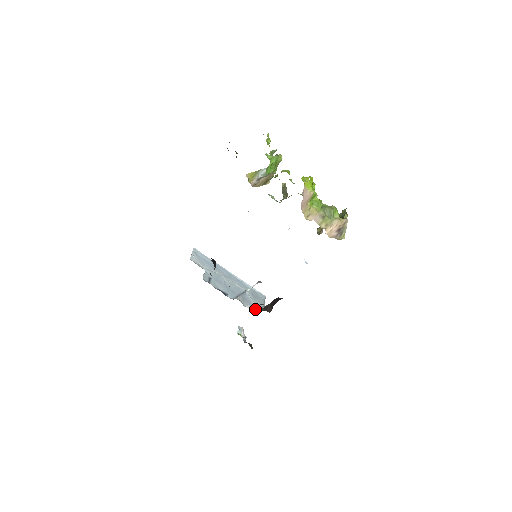
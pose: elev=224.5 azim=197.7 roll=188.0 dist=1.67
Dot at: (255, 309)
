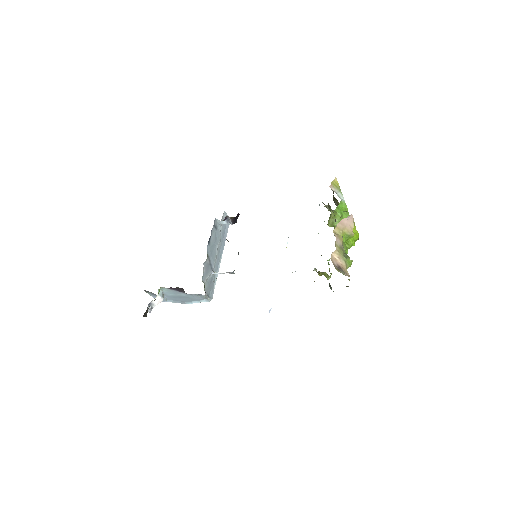
Dot at: (203, 279)
